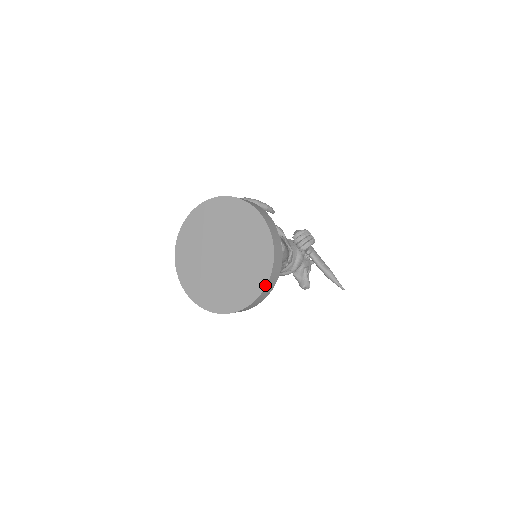
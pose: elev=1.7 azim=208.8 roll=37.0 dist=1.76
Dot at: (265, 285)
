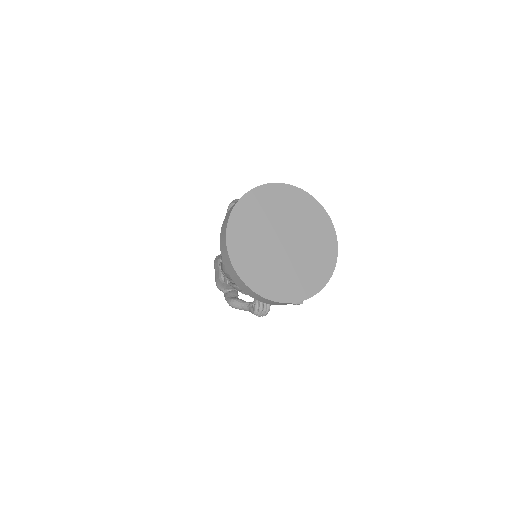
Dot at: (330, 220)
